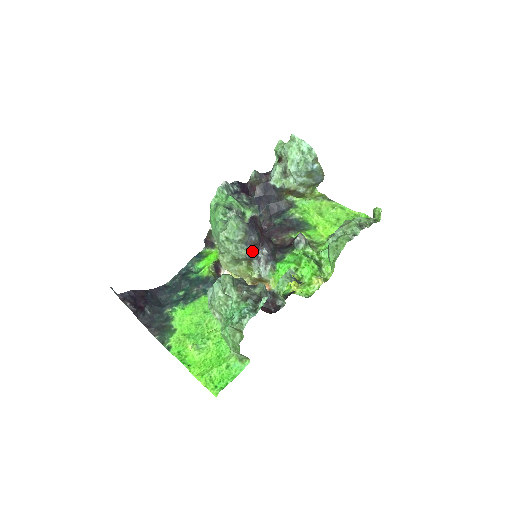
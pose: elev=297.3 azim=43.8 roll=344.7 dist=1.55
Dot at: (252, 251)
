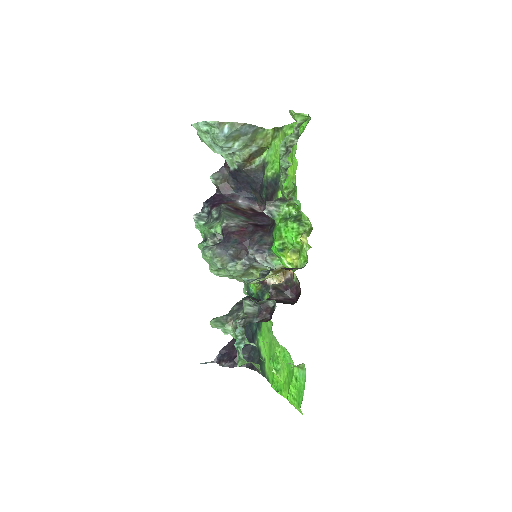
Dot at: (243, 260)
